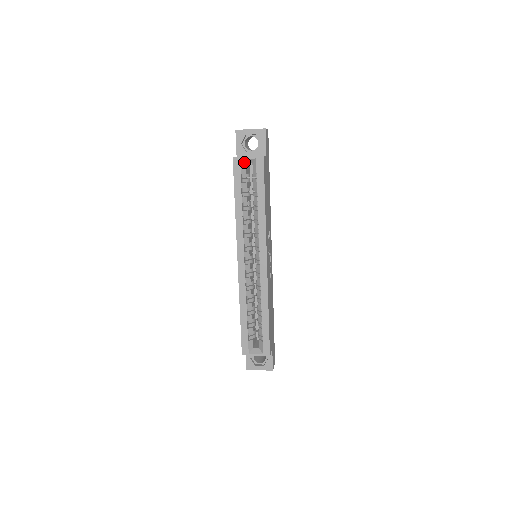
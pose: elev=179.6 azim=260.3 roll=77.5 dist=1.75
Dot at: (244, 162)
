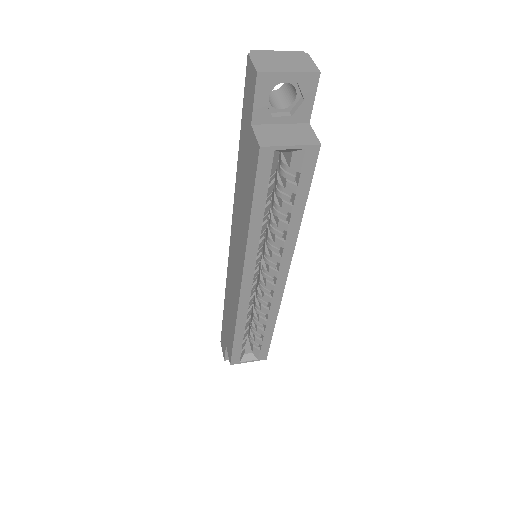
Dot at: (278, 151)
